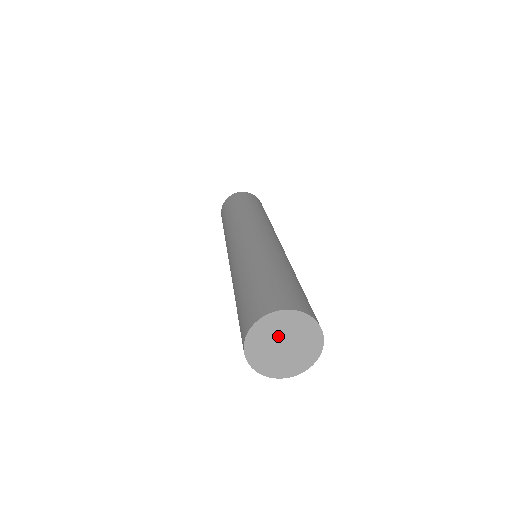
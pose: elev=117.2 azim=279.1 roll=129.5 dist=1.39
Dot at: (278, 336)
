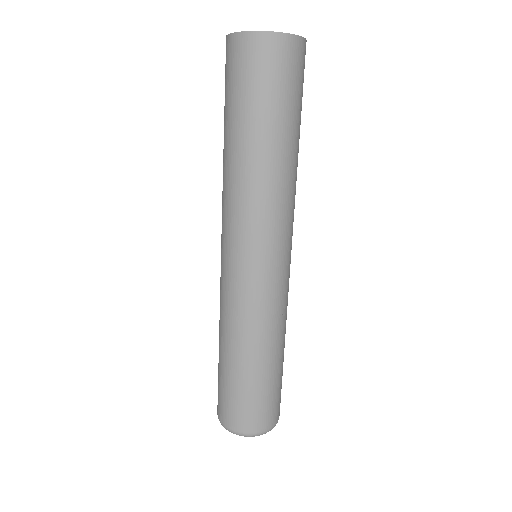
Dot at: occluded
